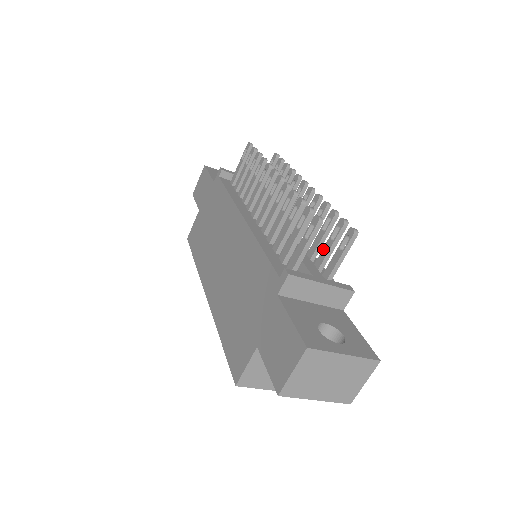
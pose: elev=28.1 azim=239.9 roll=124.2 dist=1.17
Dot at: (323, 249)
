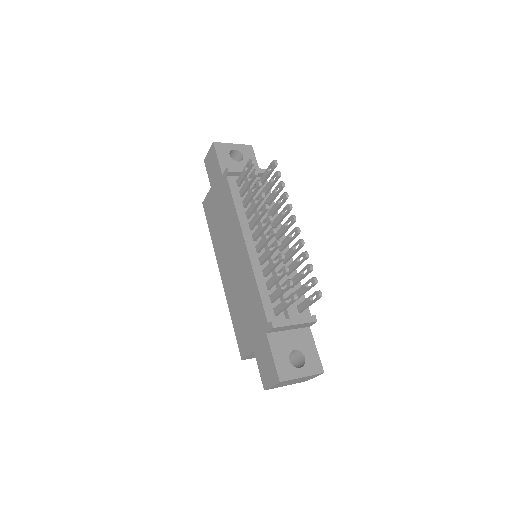
Dot at: (300, 288)
